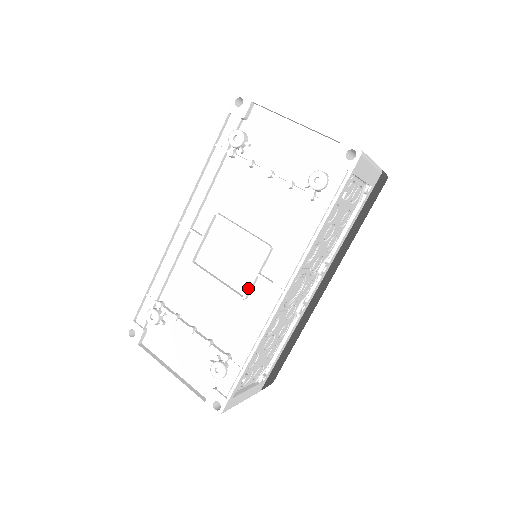
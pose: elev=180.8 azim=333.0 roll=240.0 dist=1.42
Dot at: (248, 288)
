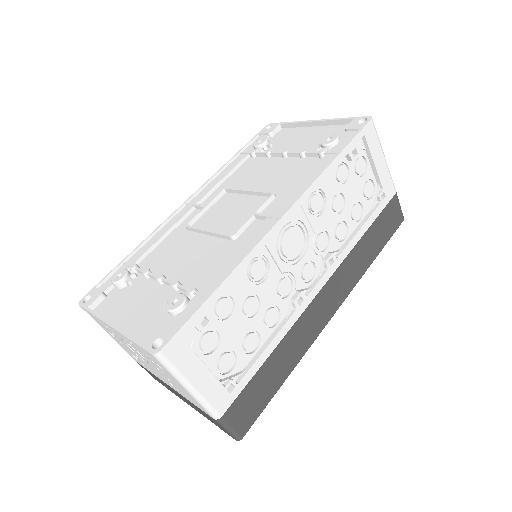
Dot at: (240, 226)
